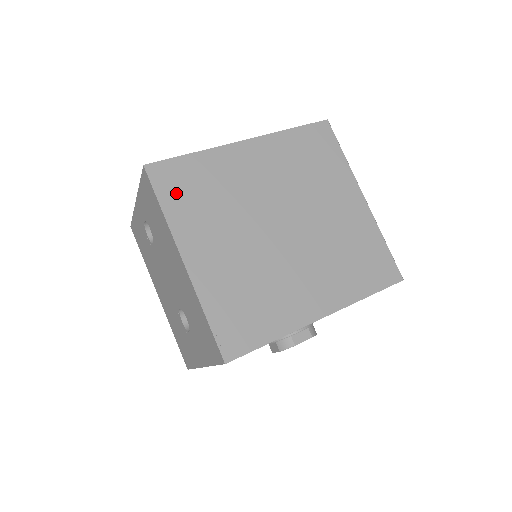
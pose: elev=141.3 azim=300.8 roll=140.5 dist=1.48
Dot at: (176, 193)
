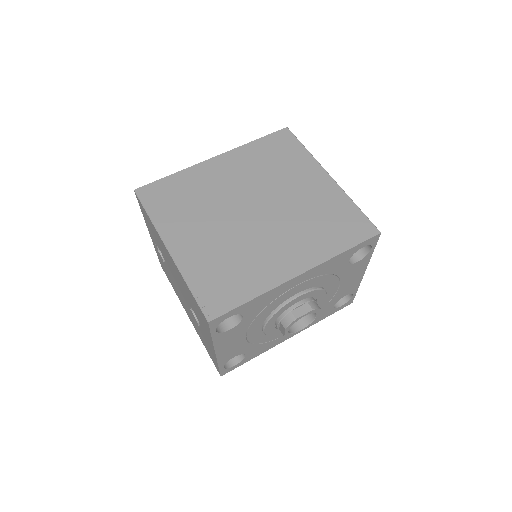
Dot at: (160, 203)
